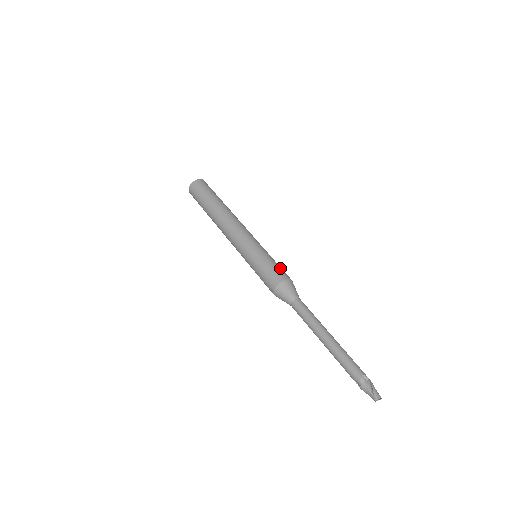
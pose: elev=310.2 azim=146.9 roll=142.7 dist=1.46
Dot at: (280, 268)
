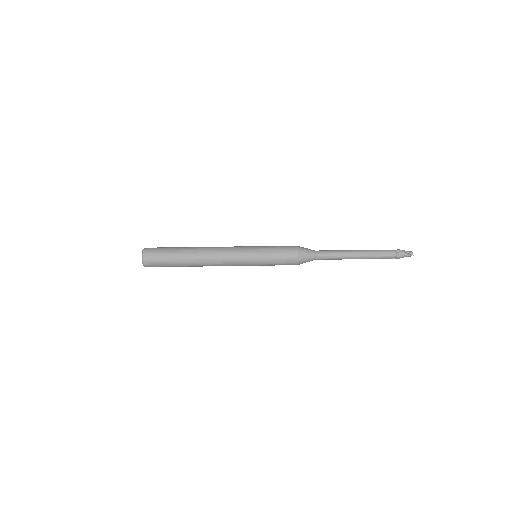
Dot at: (284, 247)
